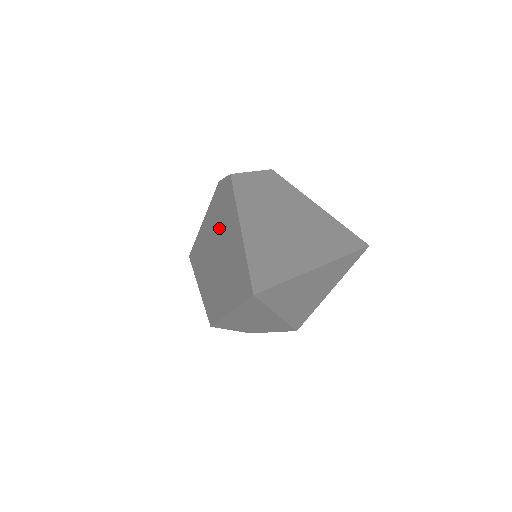
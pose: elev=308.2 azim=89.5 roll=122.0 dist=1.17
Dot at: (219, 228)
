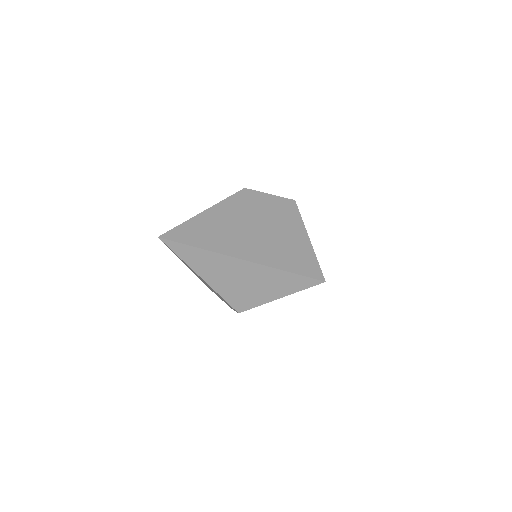
Dot at: occluded
